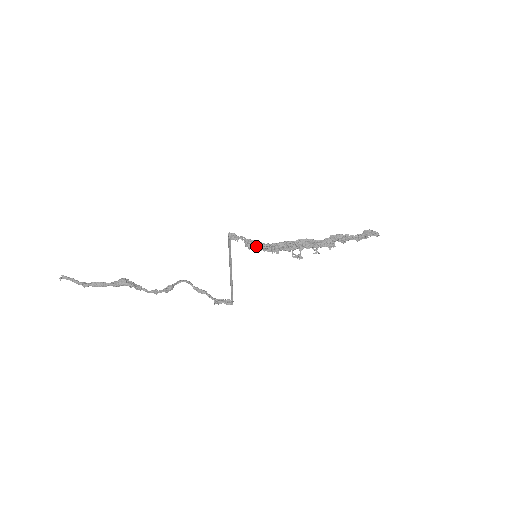
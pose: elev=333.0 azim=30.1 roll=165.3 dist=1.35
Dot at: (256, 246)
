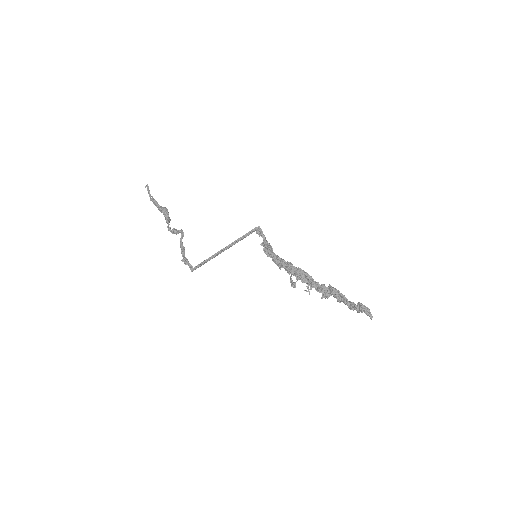
Dot at: (265, 249)
